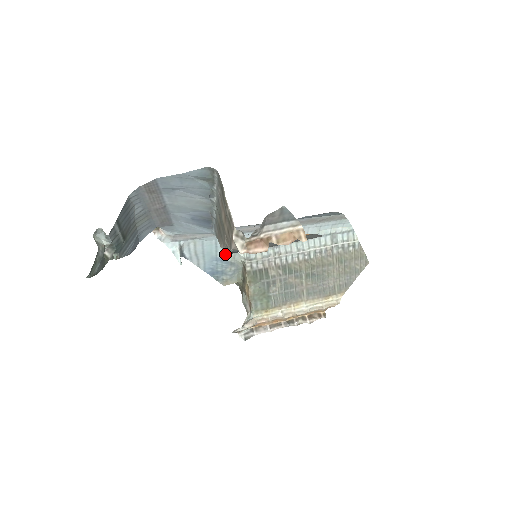
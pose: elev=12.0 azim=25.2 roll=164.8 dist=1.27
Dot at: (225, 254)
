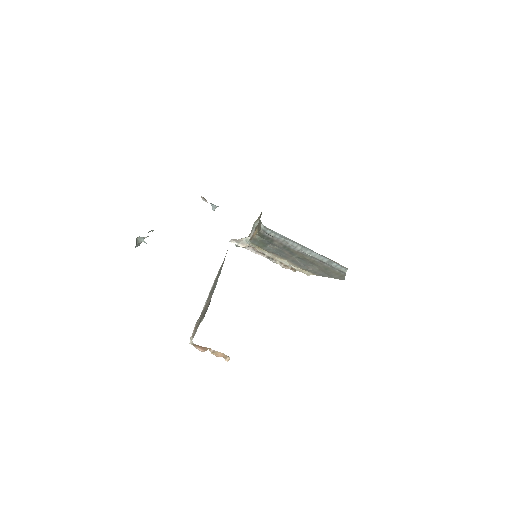
Dot at: occluded
